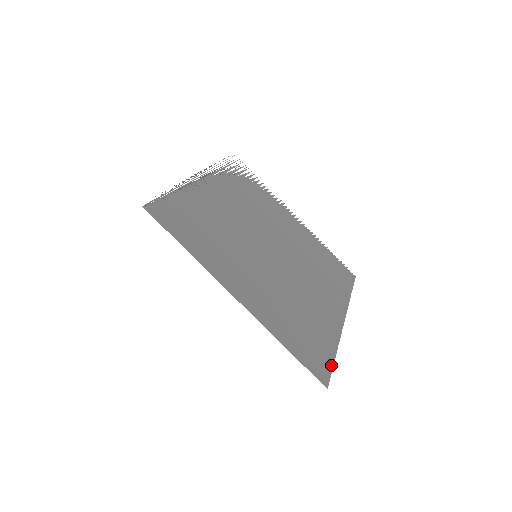
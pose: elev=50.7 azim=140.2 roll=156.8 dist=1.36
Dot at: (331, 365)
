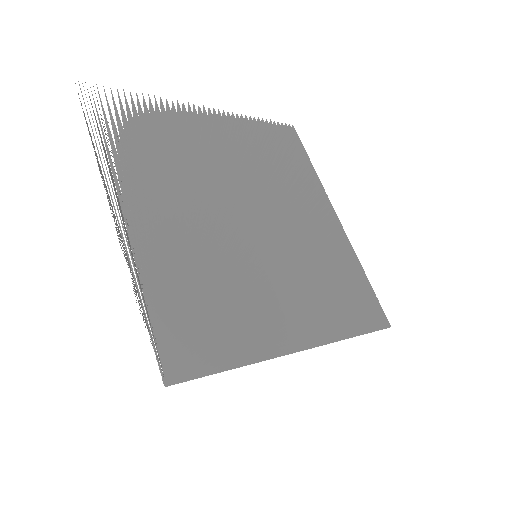
Dot at: (373, 294)
